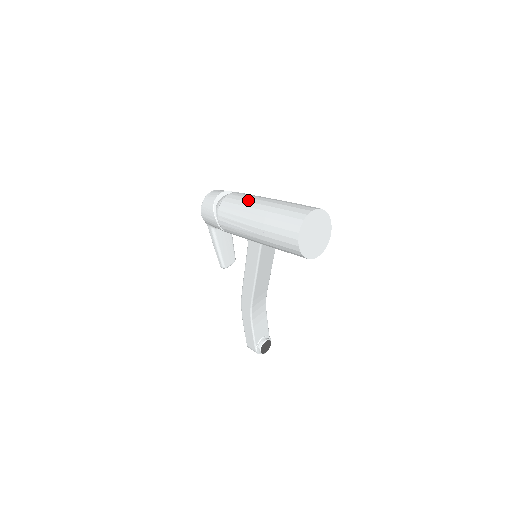
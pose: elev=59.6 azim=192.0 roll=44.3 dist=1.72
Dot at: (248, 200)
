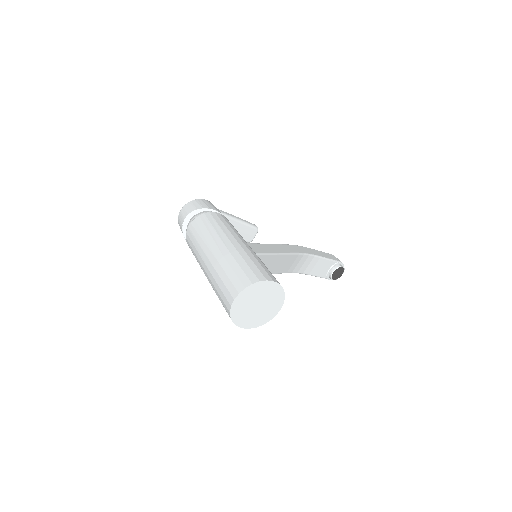
Dot at: (198, 249)
